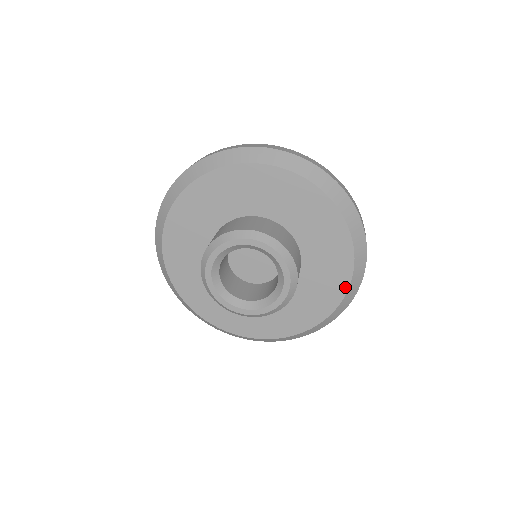
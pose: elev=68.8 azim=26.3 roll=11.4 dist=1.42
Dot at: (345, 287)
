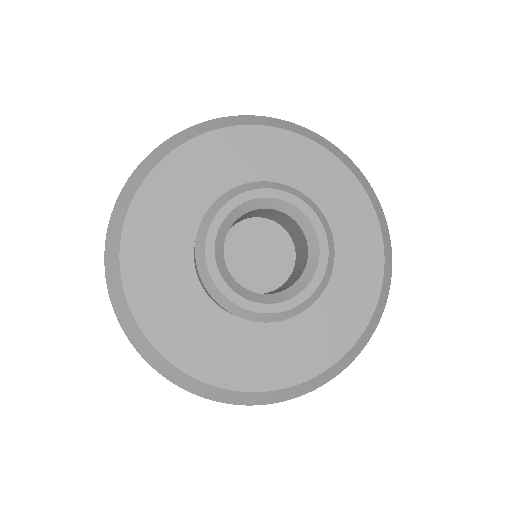
Dot at: (302, 377)
